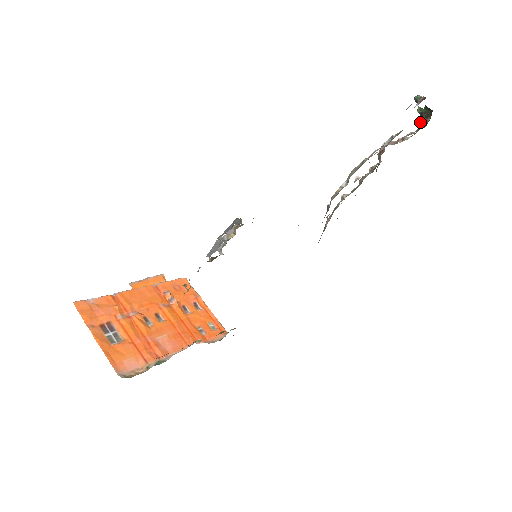
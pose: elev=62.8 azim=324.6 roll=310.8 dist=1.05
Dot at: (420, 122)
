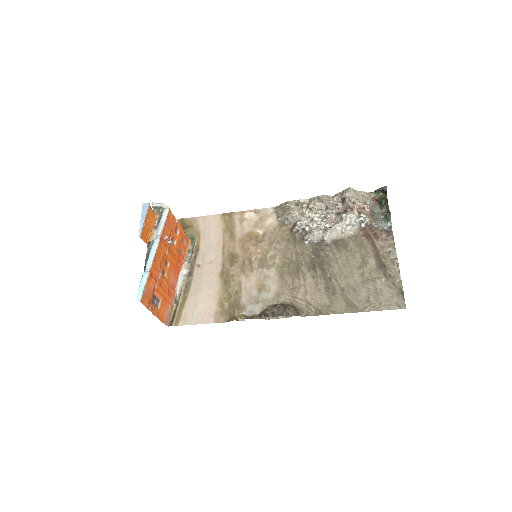
Dot at: (377, 191)
